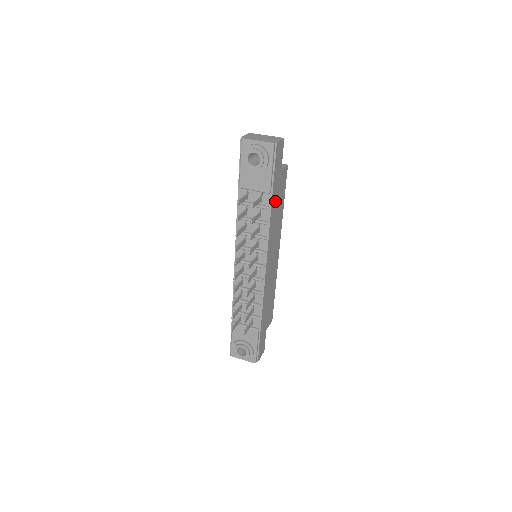
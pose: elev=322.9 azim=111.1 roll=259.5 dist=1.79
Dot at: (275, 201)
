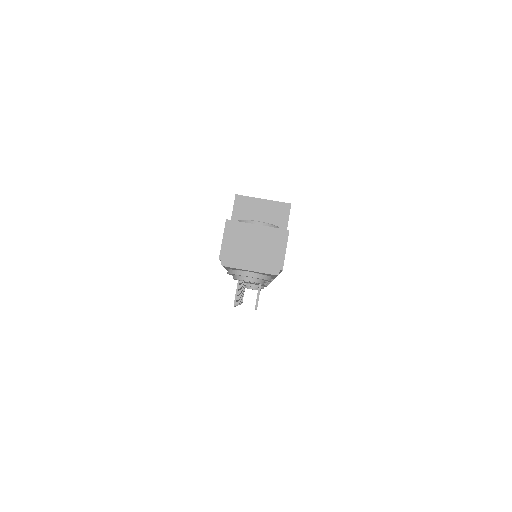
Dot at: occluded
